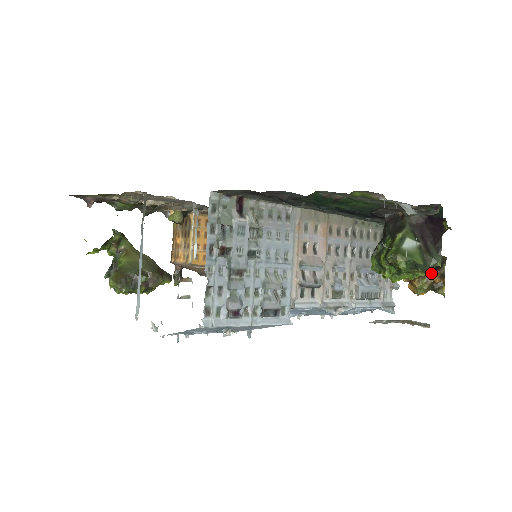
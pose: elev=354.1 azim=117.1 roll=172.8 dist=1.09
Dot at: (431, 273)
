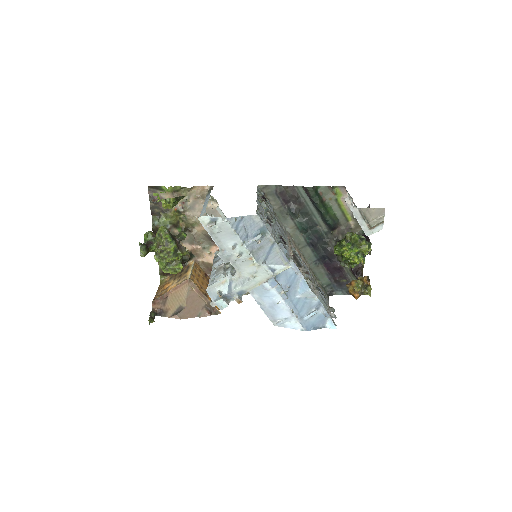
Dot at: (368, 249)
